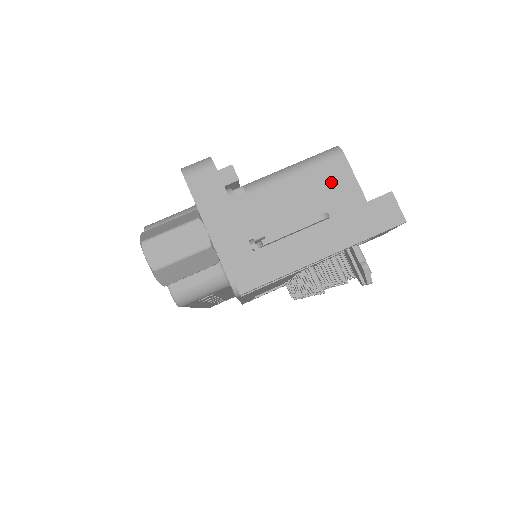
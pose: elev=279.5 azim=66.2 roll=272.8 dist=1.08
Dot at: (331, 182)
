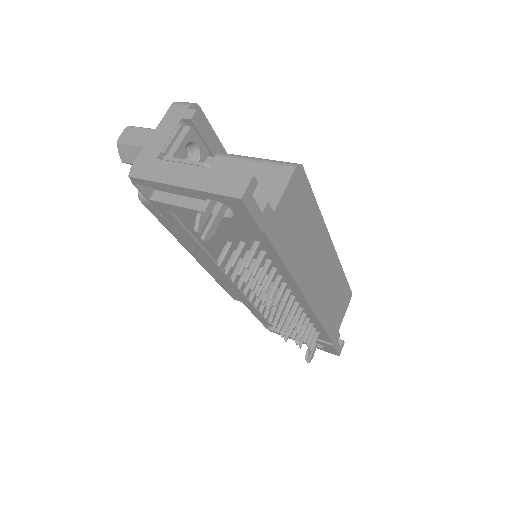
Dot at: (269, 180)
